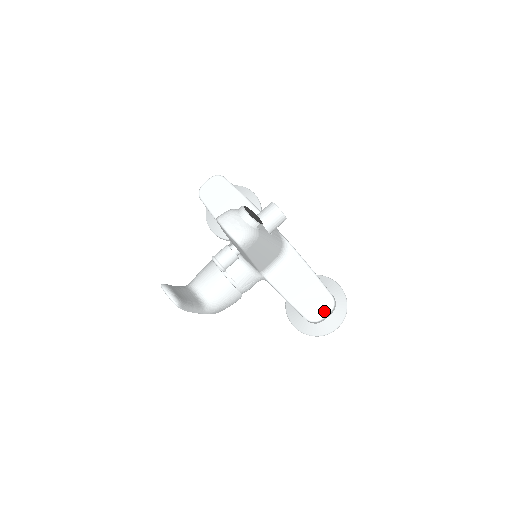
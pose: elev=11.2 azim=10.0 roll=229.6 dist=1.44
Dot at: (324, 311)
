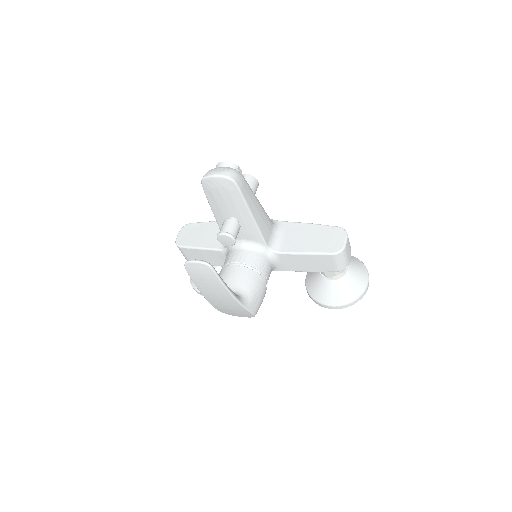
Dot at: (342, 239)
